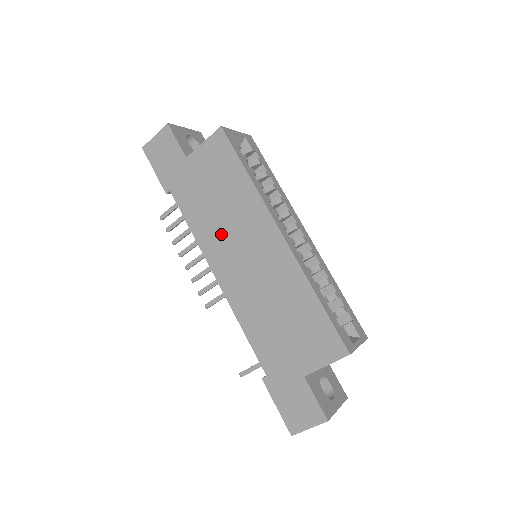
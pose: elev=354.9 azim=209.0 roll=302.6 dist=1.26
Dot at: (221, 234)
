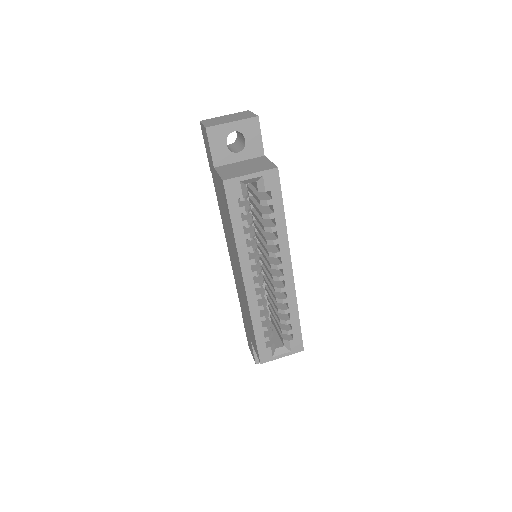
Dot at: (228, 236)
